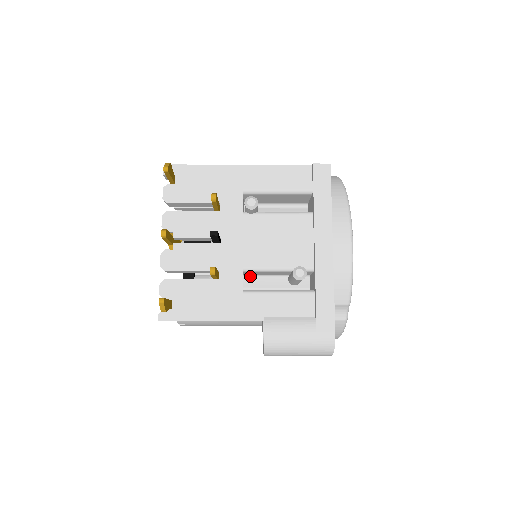
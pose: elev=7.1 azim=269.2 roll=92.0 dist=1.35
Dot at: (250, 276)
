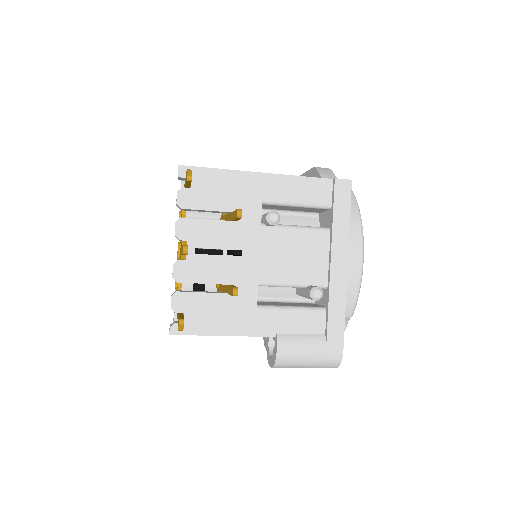
Dot at: (259, 286)
